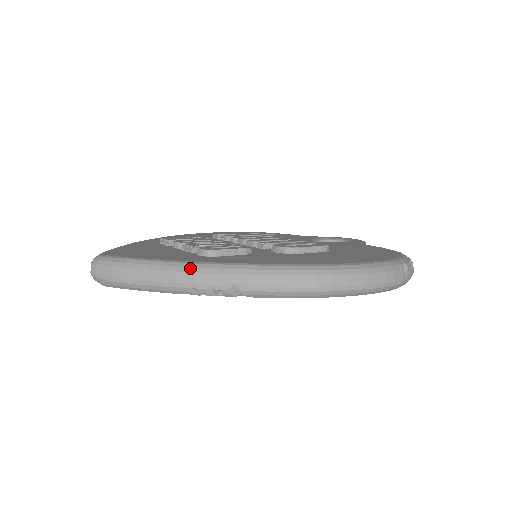
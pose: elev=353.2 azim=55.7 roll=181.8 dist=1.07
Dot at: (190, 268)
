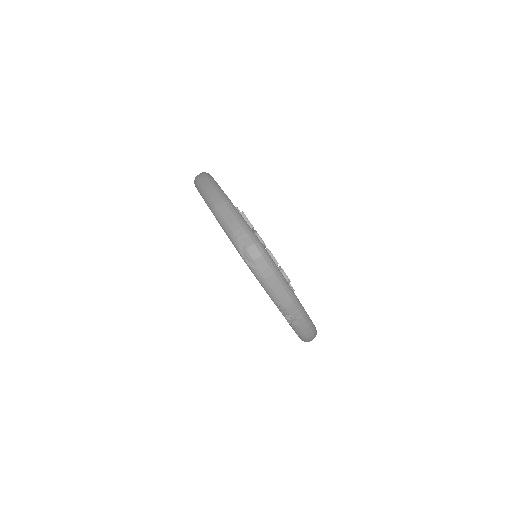
Dot at: (296, 301)
